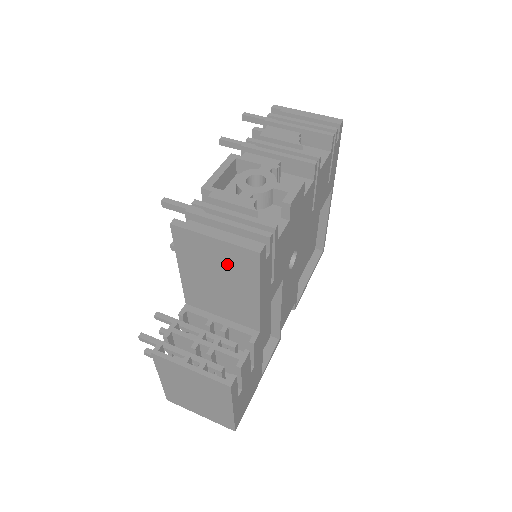
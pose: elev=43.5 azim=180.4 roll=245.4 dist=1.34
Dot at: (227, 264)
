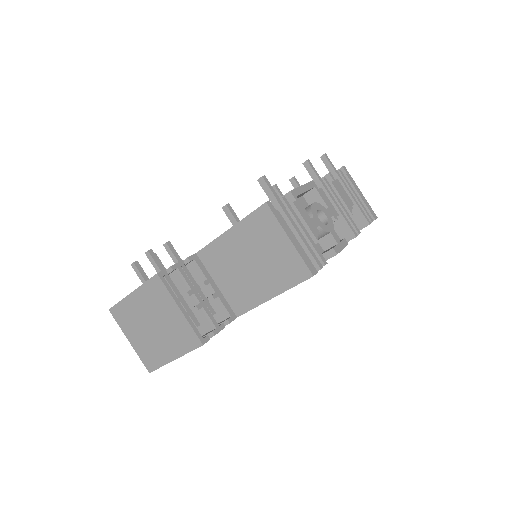
Dot at: (276, 261)
